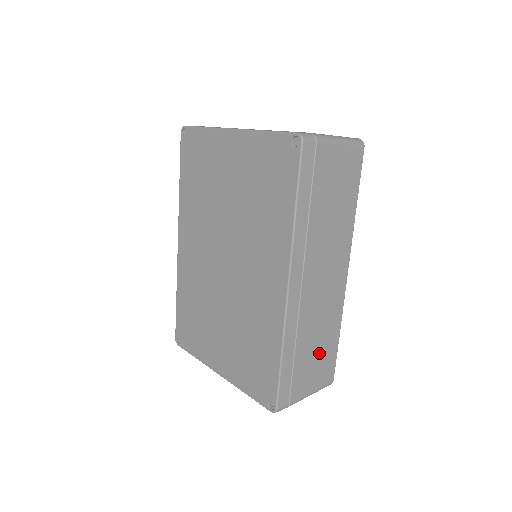
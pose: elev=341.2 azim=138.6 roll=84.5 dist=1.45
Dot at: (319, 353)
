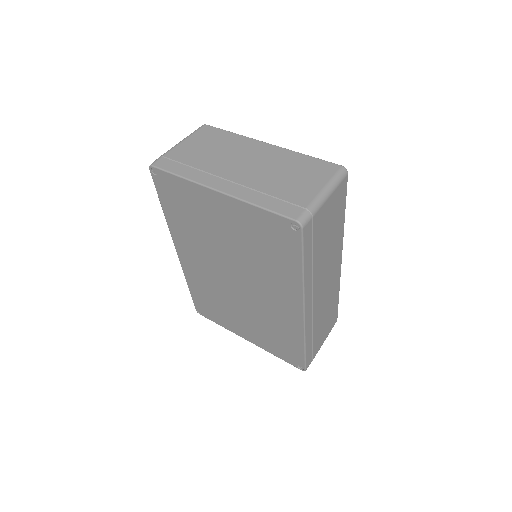
Dot at: (327, 319)
